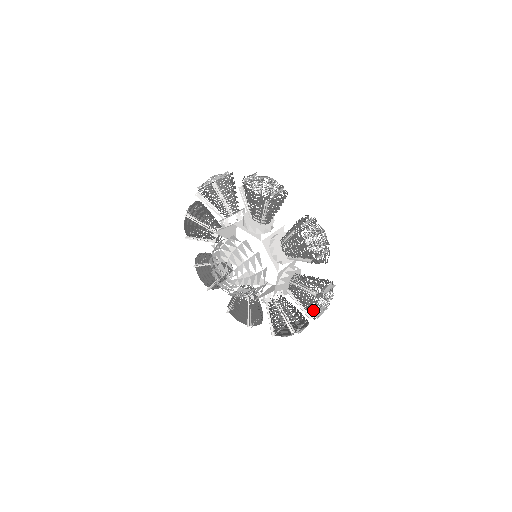
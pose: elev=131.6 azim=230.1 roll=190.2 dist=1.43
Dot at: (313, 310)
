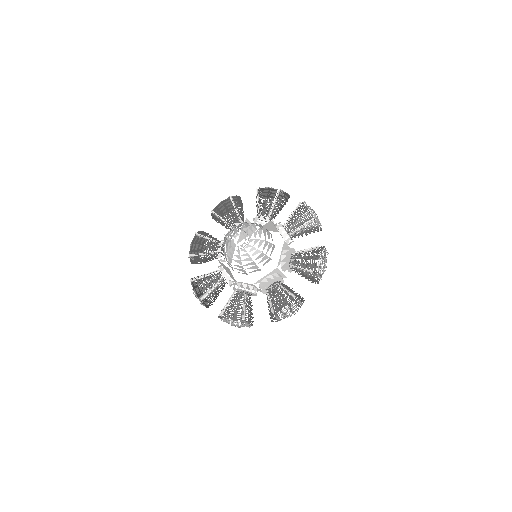
Dot at: (280, 308)
